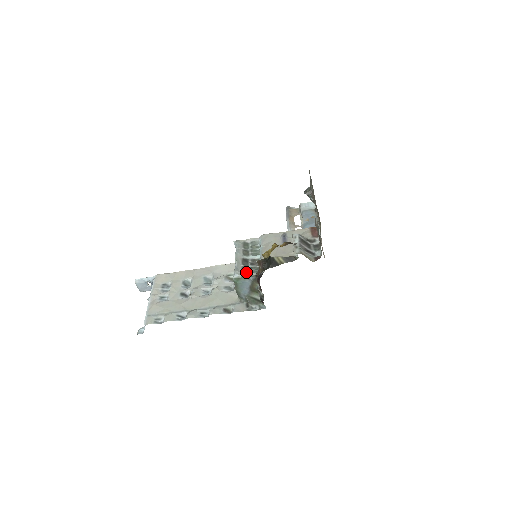
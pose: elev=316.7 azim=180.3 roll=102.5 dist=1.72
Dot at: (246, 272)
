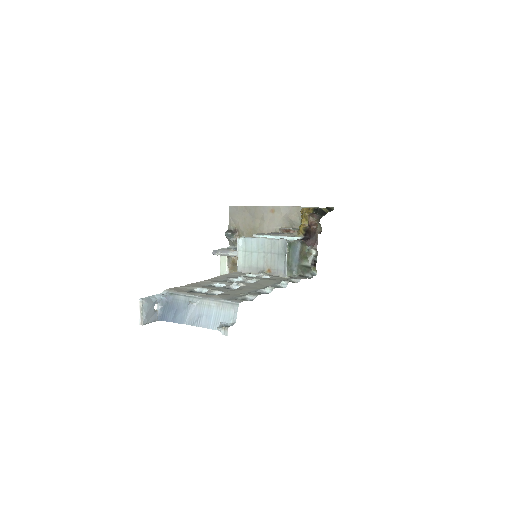
Dot at: occluded
